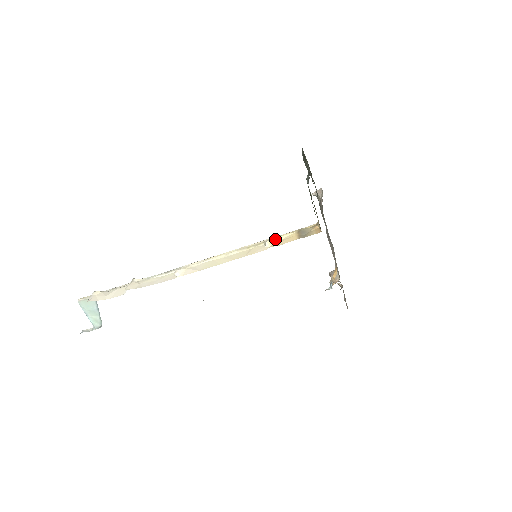
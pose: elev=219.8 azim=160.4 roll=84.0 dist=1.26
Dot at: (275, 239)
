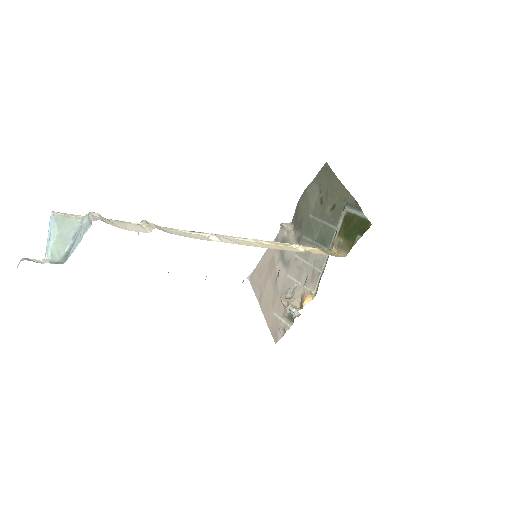
Dot at: (303, 247)
